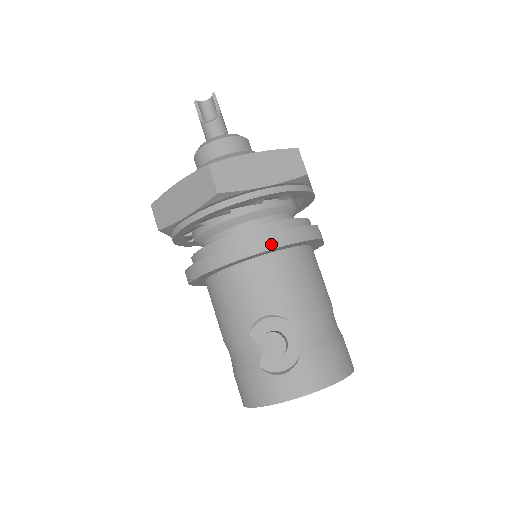
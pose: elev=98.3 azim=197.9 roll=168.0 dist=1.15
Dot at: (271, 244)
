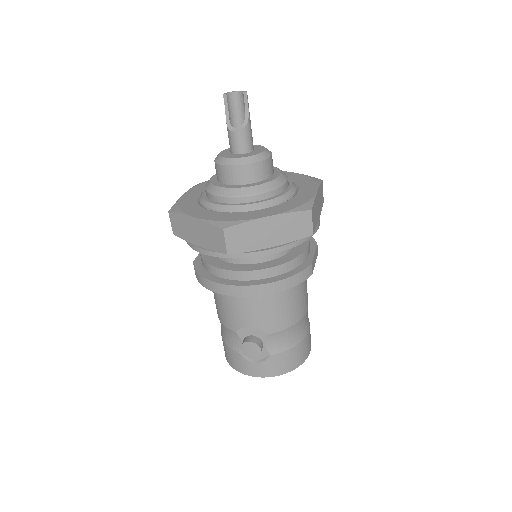
Dot at: (265, 291)
